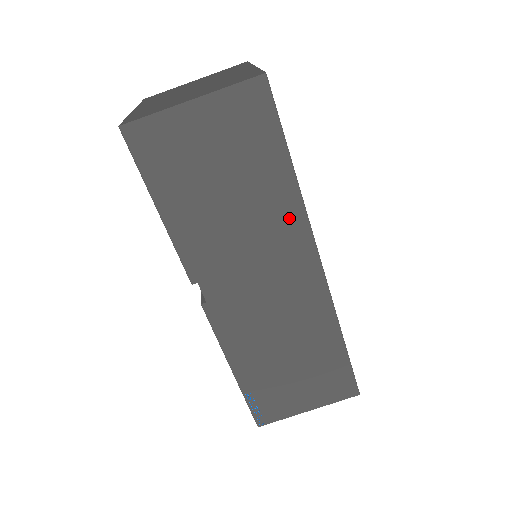
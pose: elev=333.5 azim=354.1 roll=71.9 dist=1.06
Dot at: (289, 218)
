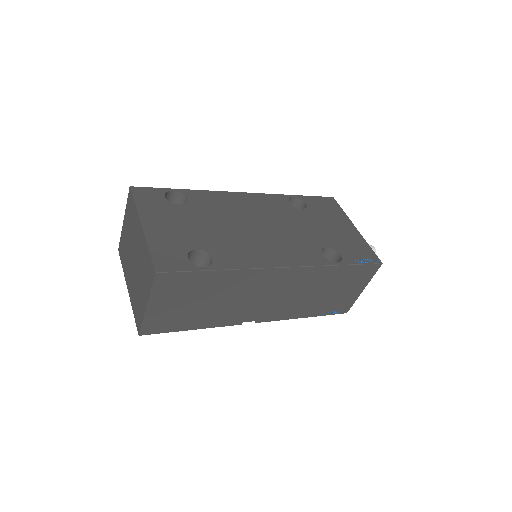
Dot at: (244, 278)
